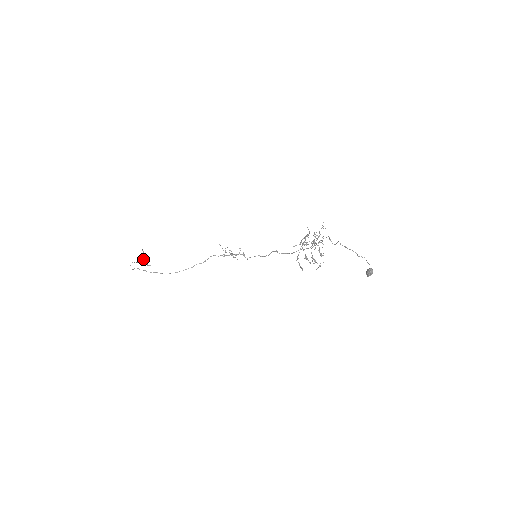
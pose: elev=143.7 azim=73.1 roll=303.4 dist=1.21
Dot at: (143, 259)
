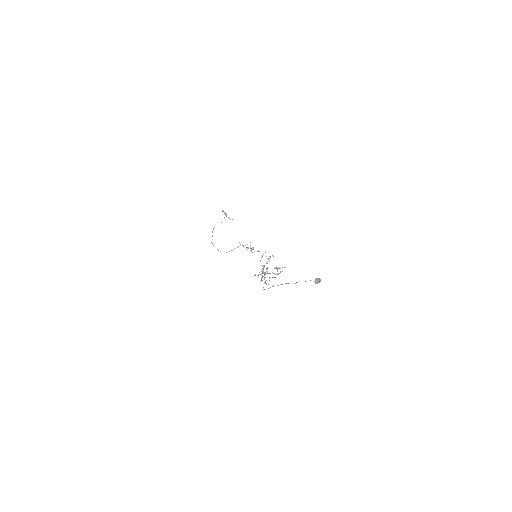
Dot at: occluded
